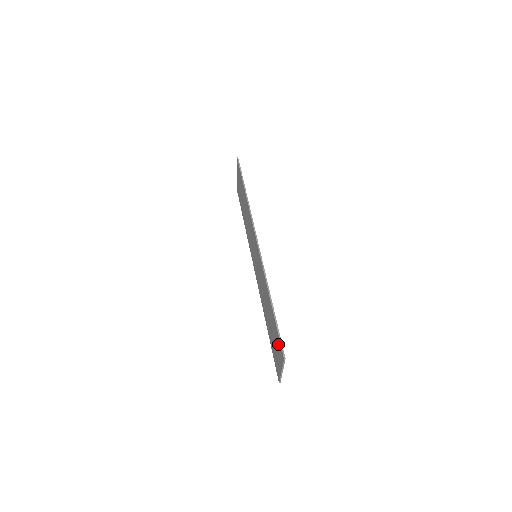
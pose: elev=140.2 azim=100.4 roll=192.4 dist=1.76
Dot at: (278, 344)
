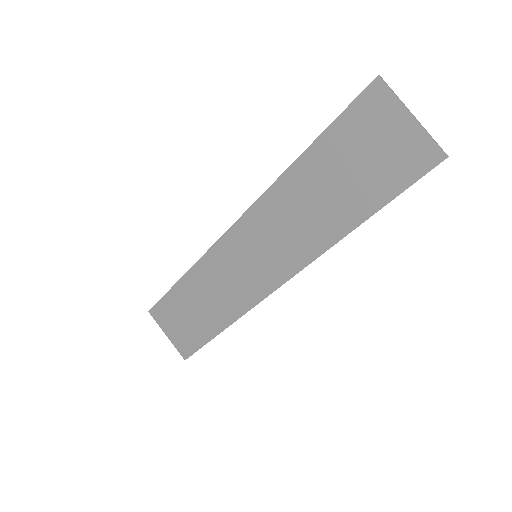
Dot at: (362, 118)
